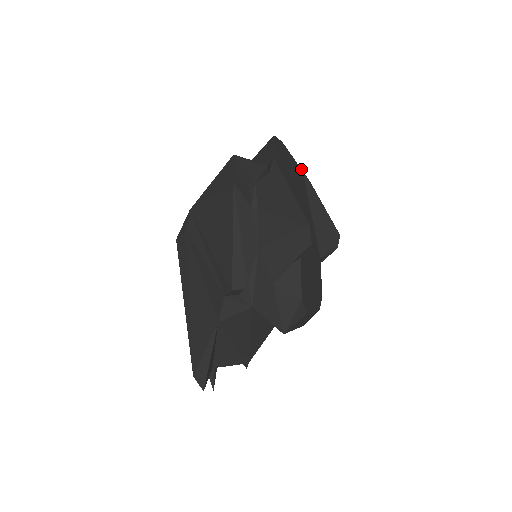
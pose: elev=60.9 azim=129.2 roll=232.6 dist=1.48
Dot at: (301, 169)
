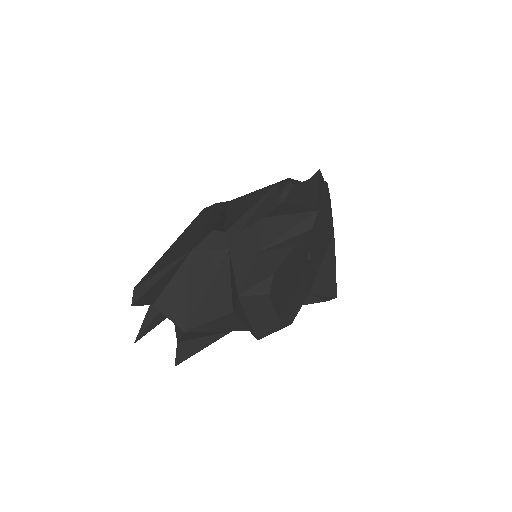
Dot at: occluded
